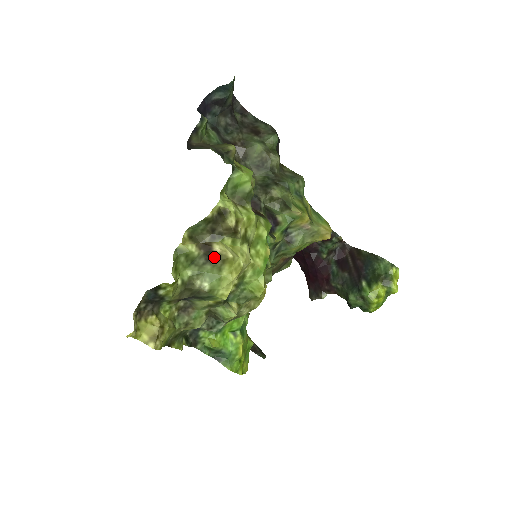
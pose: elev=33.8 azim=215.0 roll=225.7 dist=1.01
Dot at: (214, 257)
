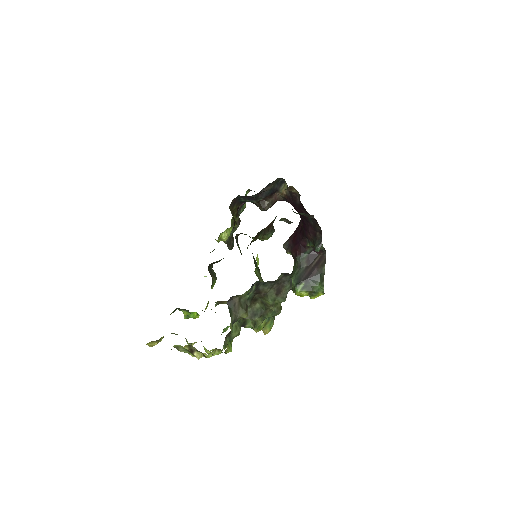
Dot at: (192, 354)
